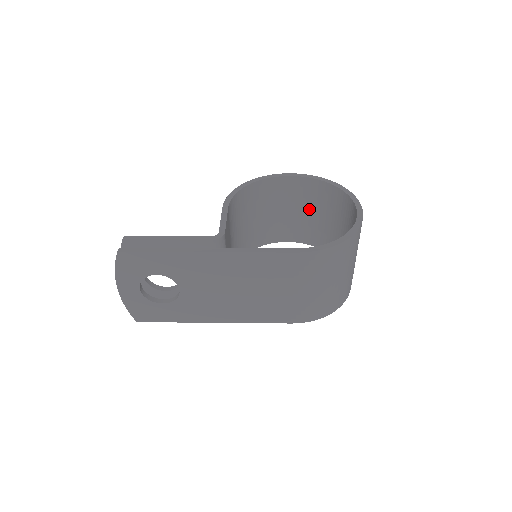
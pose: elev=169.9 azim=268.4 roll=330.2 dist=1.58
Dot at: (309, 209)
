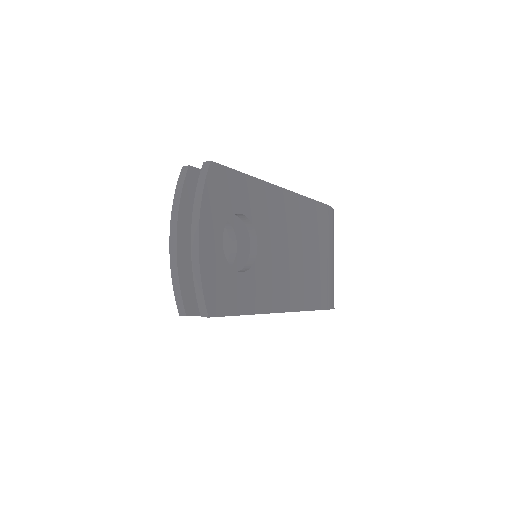
Dot at: occluded
